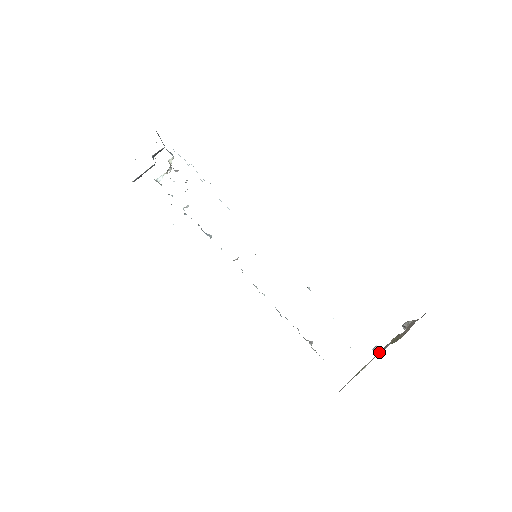
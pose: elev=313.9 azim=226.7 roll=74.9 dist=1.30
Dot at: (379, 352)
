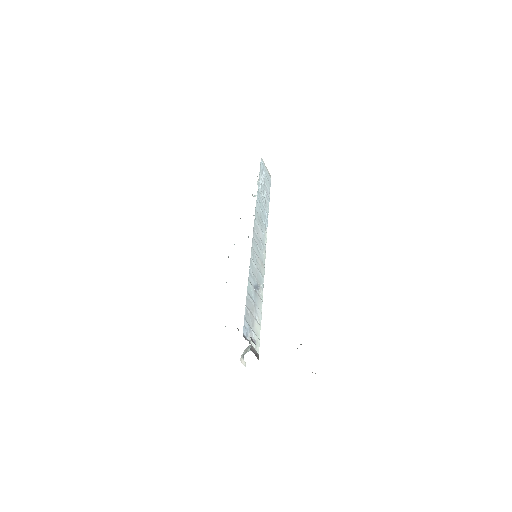
Dot at: occluded
